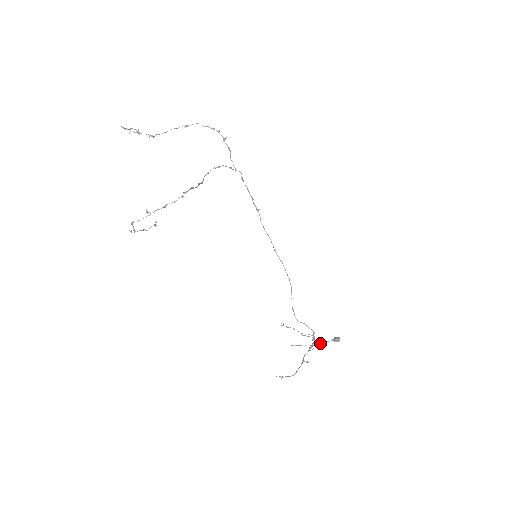
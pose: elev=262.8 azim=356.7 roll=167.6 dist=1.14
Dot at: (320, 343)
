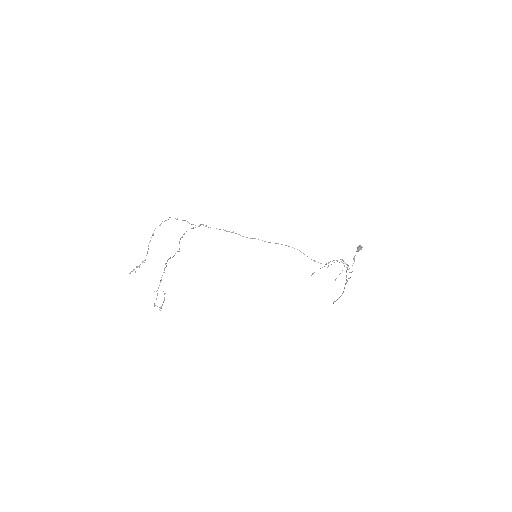
Dot at: occluded
